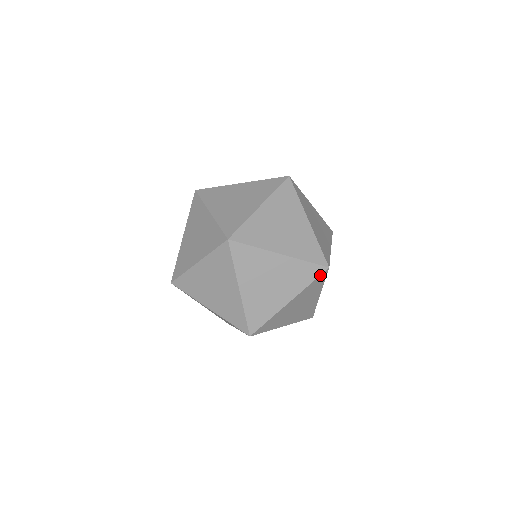
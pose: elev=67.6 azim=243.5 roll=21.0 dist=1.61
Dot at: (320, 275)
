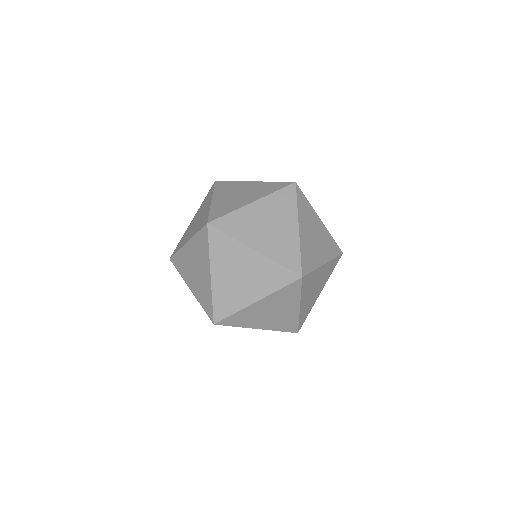
Dot at: (301, 284)
